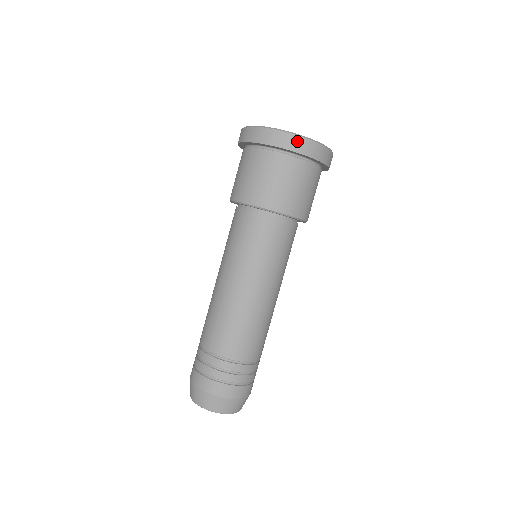
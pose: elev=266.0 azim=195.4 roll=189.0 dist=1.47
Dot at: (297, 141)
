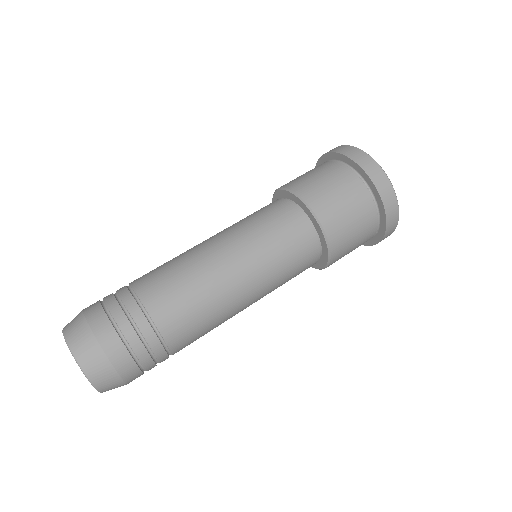
Dot at: (358, 153)
